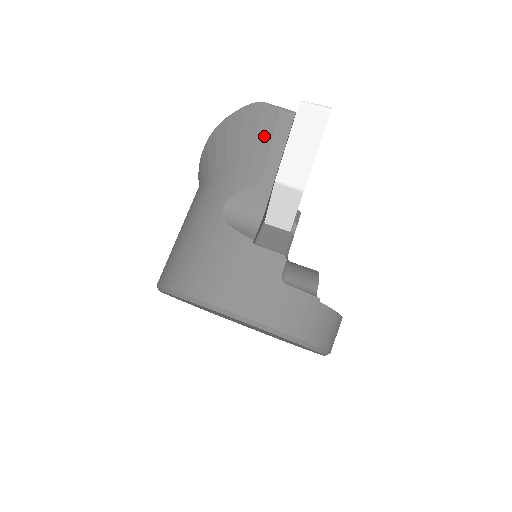
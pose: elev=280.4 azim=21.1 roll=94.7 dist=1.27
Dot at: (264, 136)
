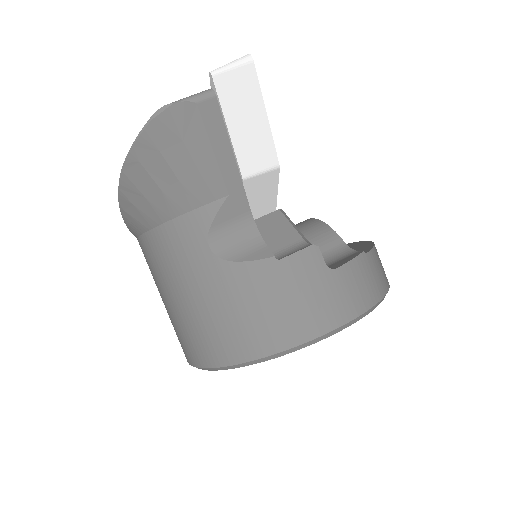
Dot at: (196, 142)
